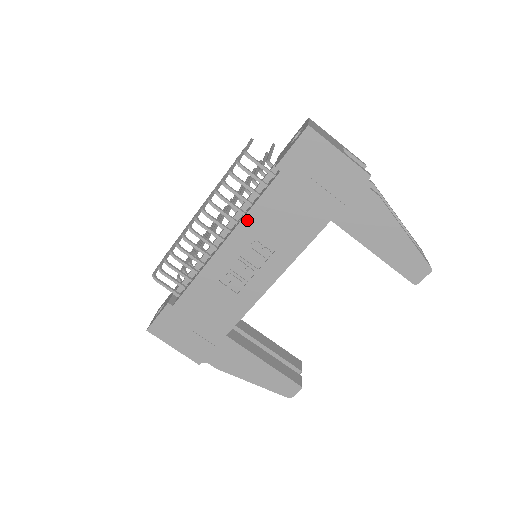
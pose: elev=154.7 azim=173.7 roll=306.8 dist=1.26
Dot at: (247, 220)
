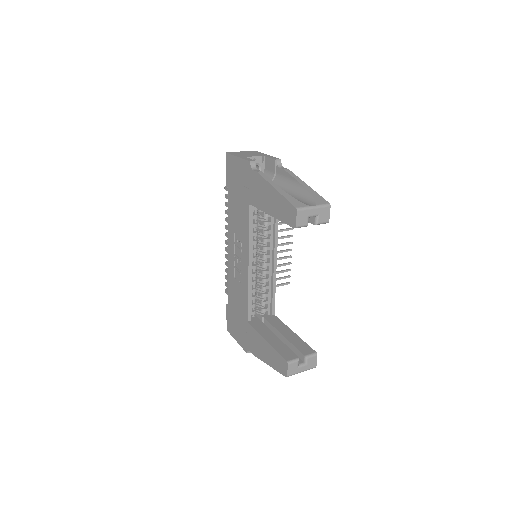
Dot at: (229, 227)
